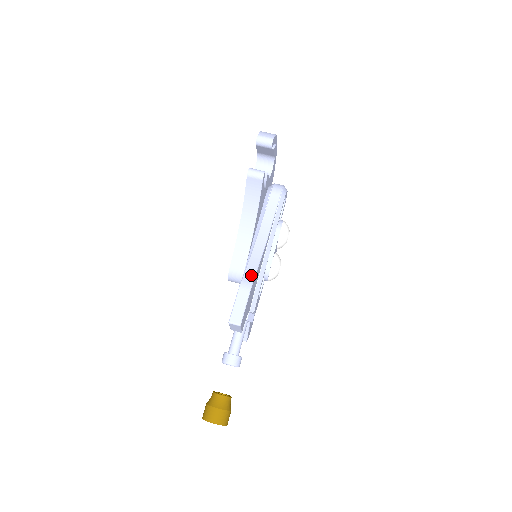
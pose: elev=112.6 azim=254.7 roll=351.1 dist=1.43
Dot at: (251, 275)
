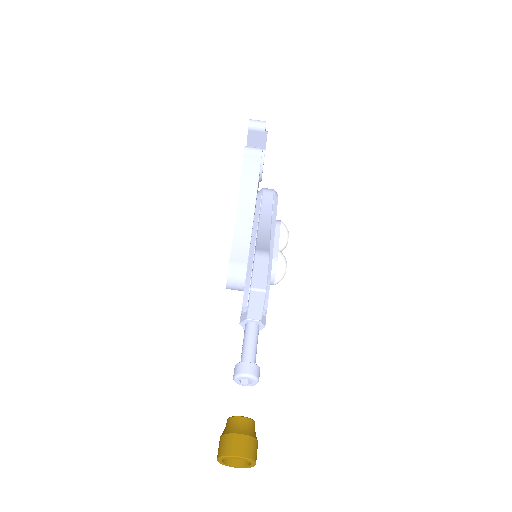
Dot at: (265, 247)
